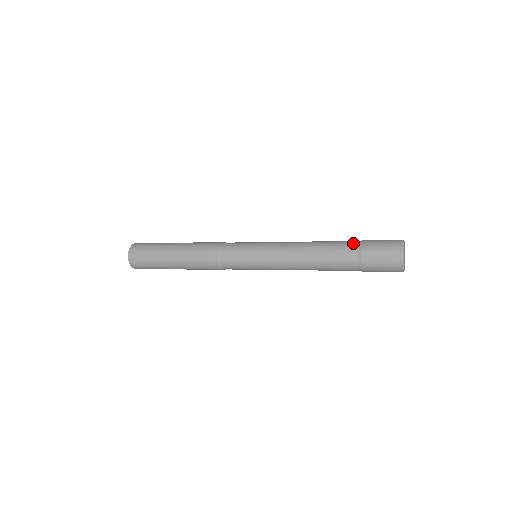
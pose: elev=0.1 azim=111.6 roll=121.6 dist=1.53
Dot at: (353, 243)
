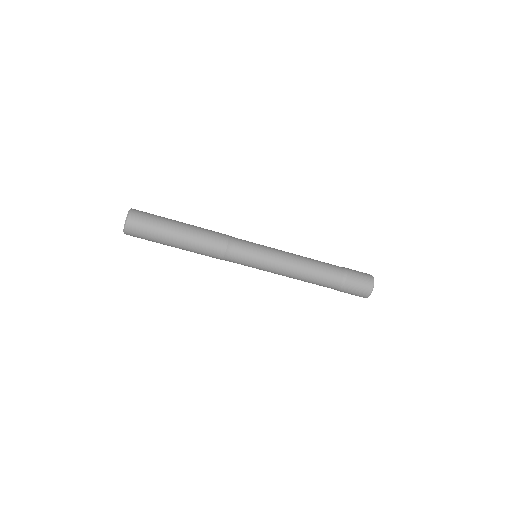
Dot at: (338, 266)
